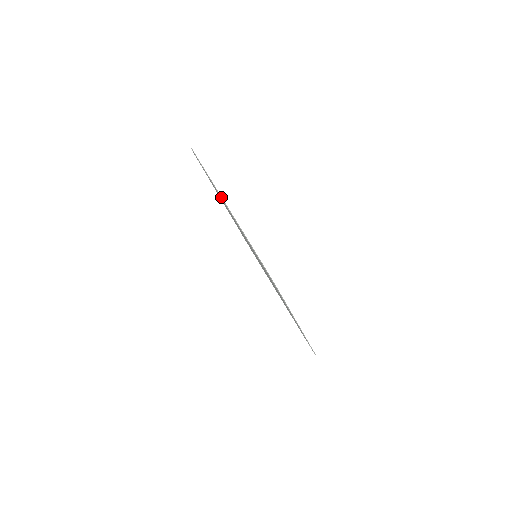
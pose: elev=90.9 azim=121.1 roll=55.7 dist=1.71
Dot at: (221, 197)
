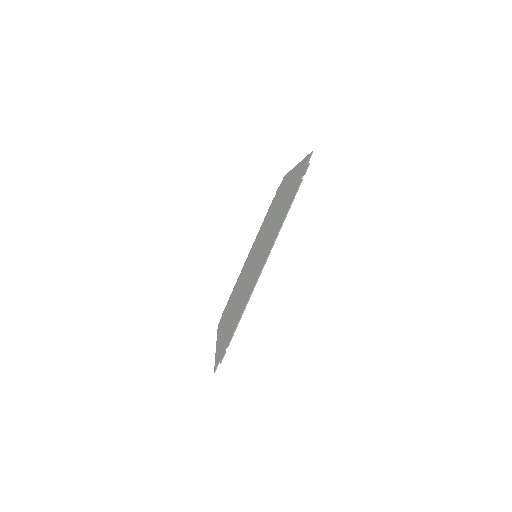
Dot at: (267, 258)
